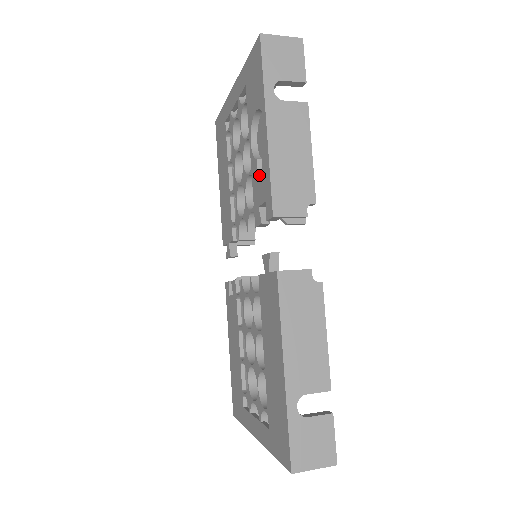
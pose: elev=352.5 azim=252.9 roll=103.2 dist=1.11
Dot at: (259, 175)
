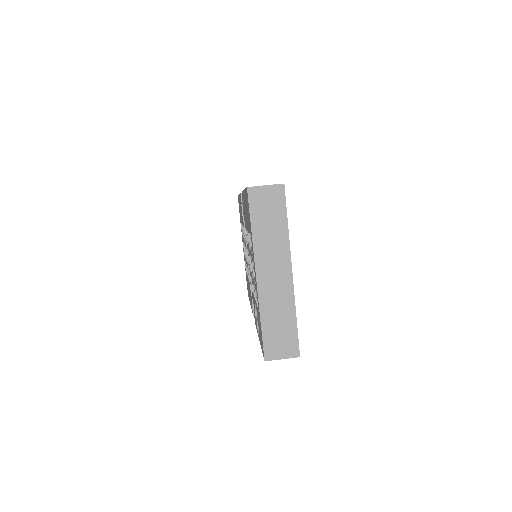
Dot at: occluded
